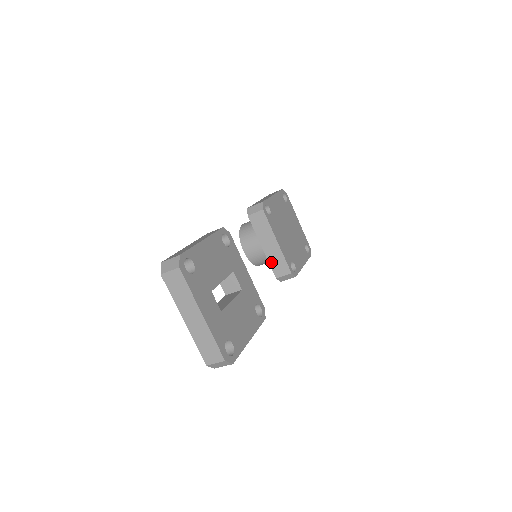
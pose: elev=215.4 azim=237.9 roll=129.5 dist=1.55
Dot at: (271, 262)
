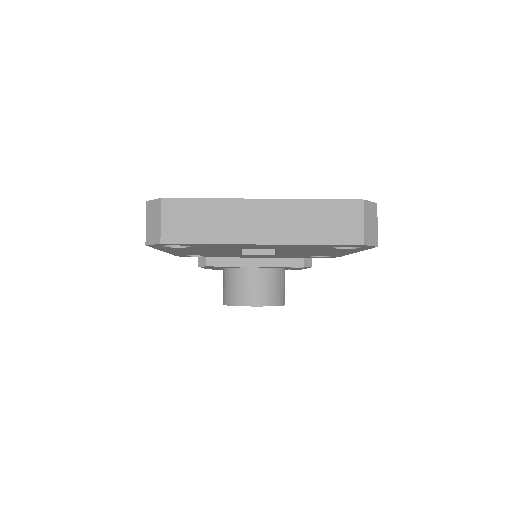
Dot at: (279, 263)
